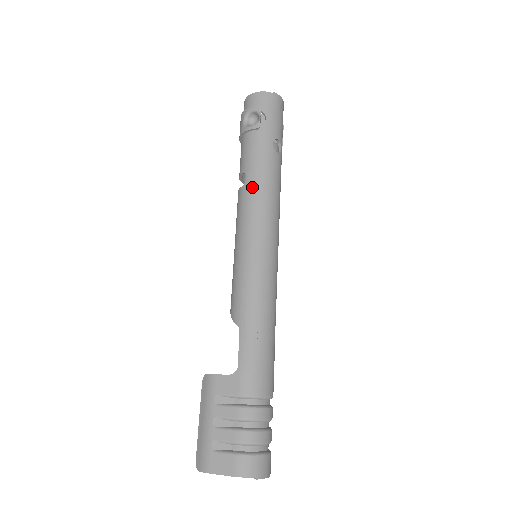
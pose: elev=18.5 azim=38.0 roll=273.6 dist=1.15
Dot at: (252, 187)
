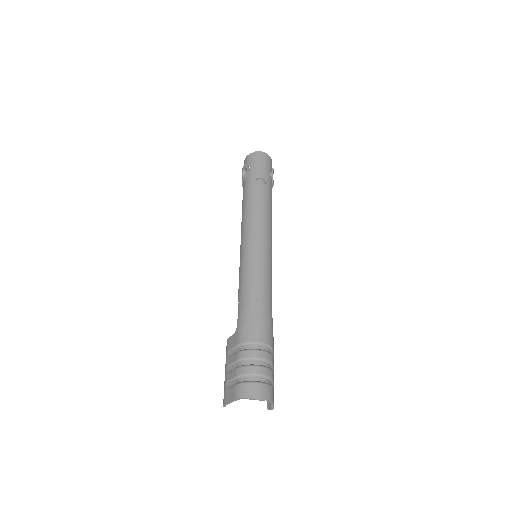
Dot at: (244, 213)
